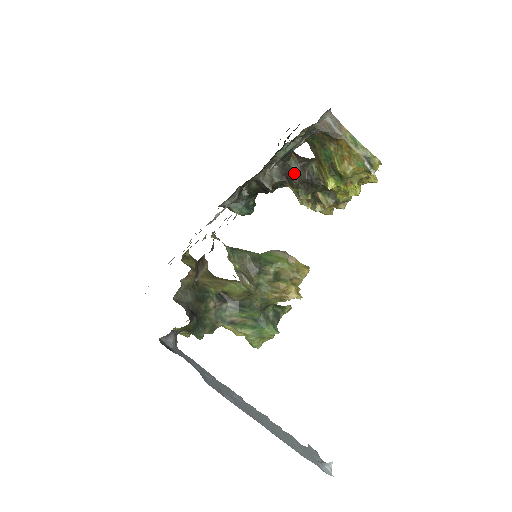
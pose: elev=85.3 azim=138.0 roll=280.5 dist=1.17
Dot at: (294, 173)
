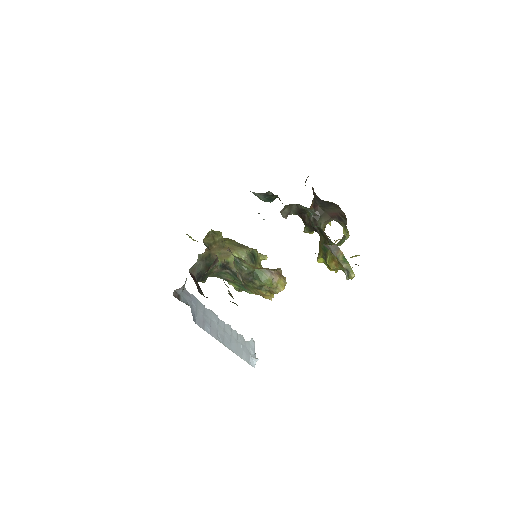
Dot at: (307, 218)
